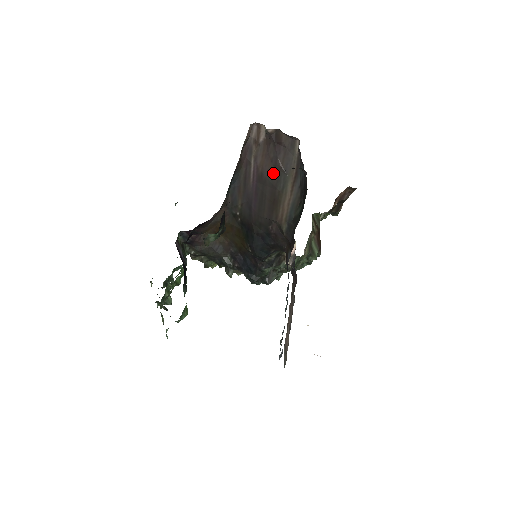
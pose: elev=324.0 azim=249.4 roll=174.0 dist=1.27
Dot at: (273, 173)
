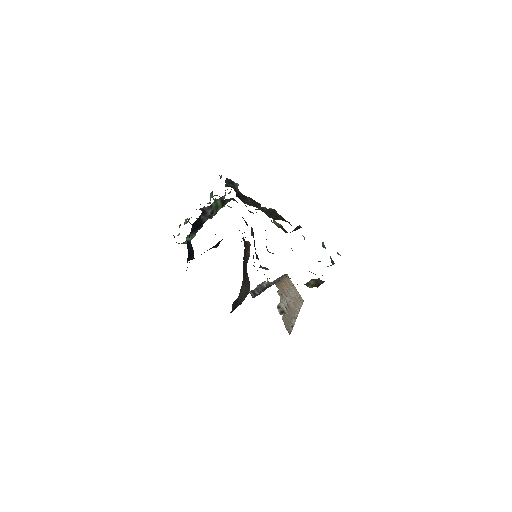
Dot at: occluded
